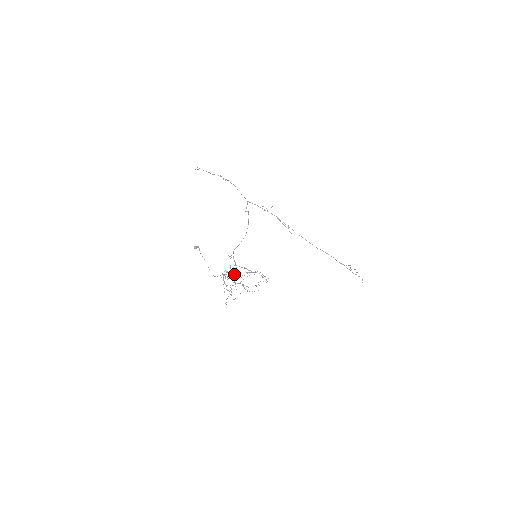
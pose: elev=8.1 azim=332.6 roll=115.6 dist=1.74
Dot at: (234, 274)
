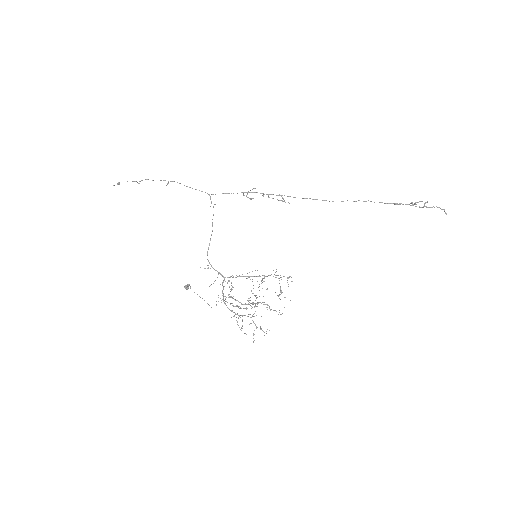
Dot at: (230, 291)
